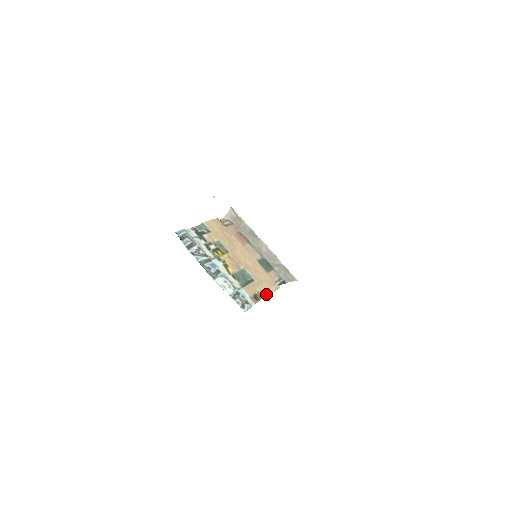
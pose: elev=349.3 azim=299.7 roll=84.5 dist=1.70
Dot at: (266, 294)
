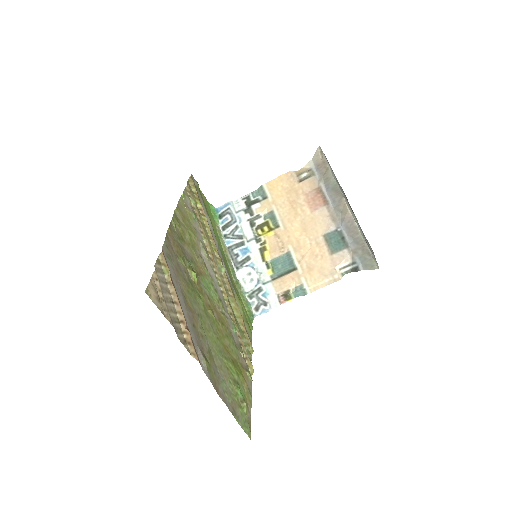
Dot at: (305, 291)
